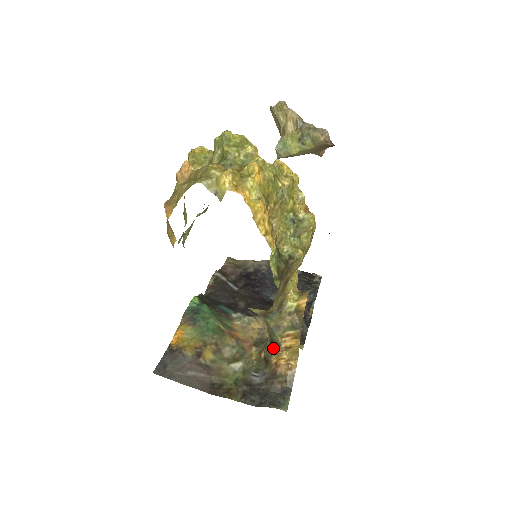
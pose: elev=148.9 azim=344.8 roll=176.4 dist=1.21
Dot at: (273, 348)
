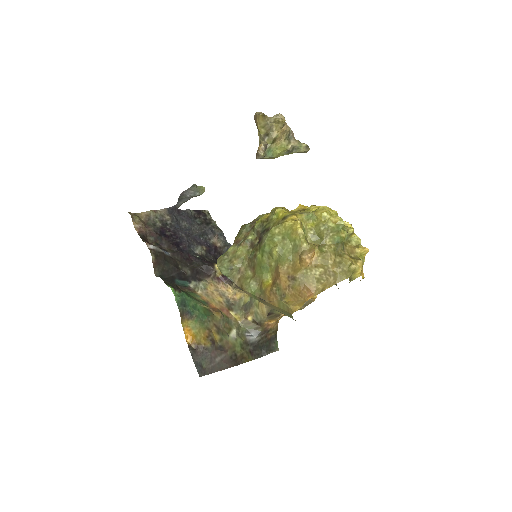
Dot at: (270, 317)
